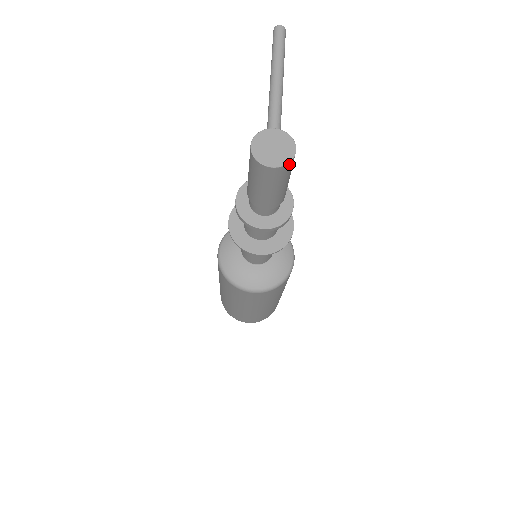
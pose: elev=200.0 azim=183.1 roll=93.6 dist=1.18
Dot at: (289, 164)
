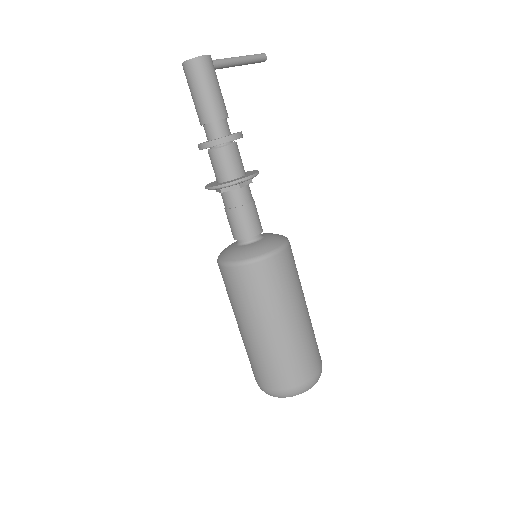
Dot at: (197, 60)
